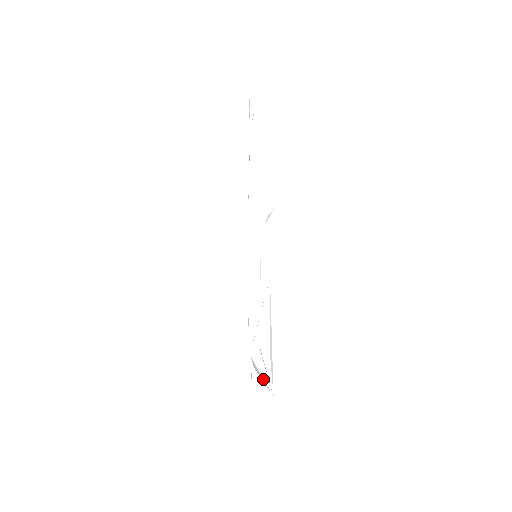
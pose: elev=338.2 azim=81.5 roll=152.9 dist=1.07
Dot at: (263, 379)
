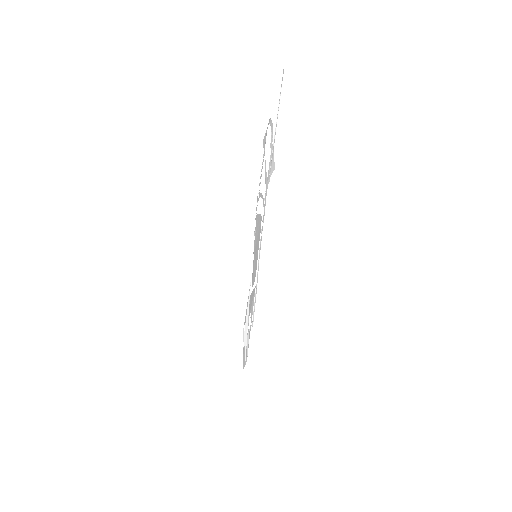
Dot at: occluded
